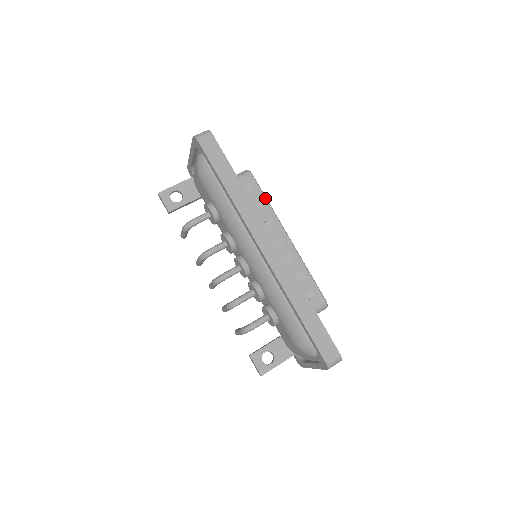
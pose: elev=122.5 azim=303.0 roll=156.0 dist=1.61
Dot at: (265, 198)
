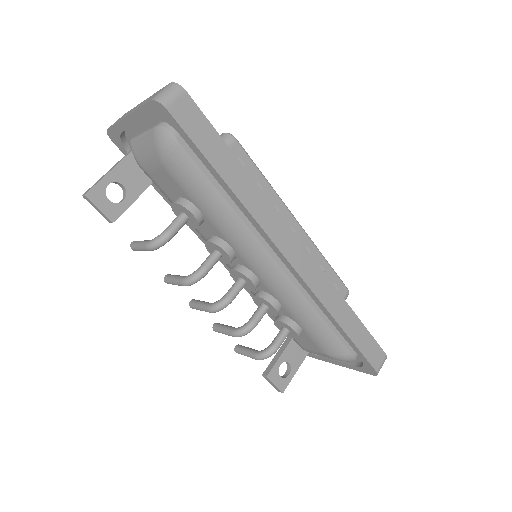
Dot at: (262, 174)
